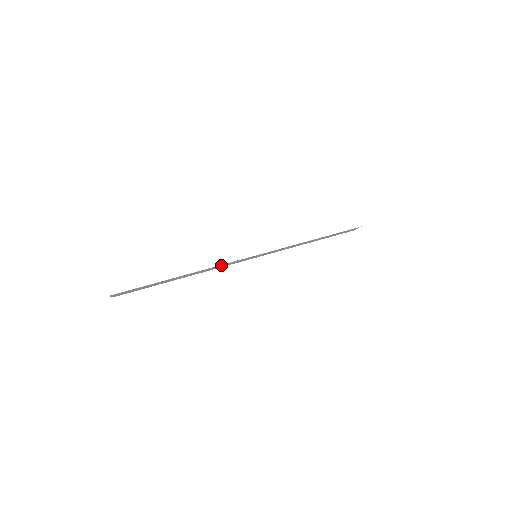
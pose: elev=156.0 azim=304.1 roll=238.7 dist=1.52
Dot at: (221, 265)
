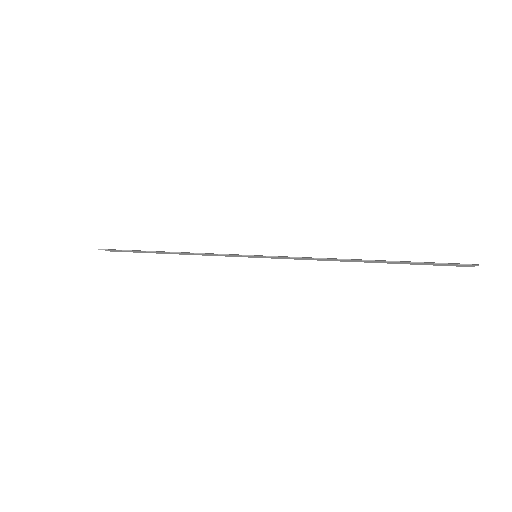
Dot at: (210, 253)
